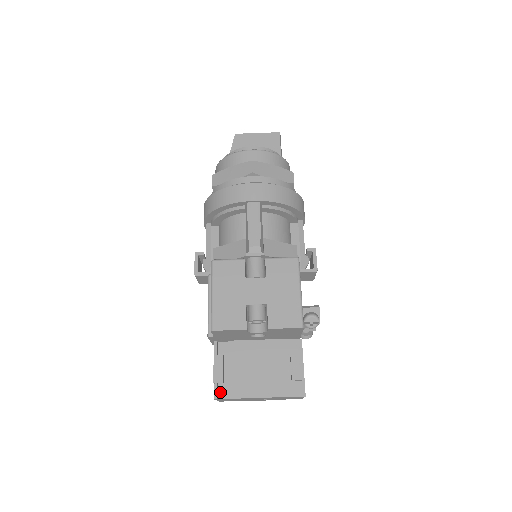
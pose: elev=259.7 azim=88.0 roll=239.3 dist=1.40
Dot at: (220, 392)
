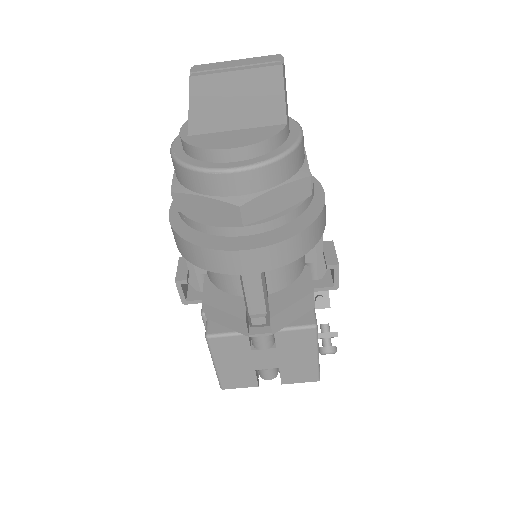
Dot at: occluded
